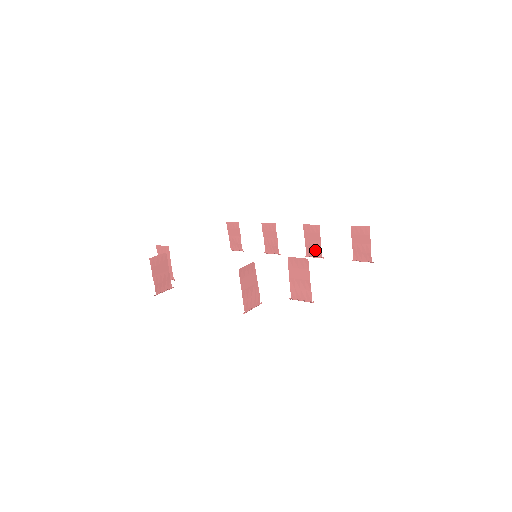
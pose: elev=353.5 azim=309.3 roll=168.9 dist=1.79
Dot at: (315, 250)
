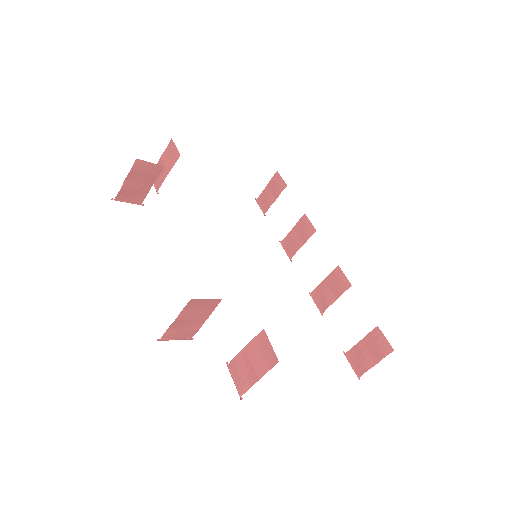
Dot at: (323, 299)
